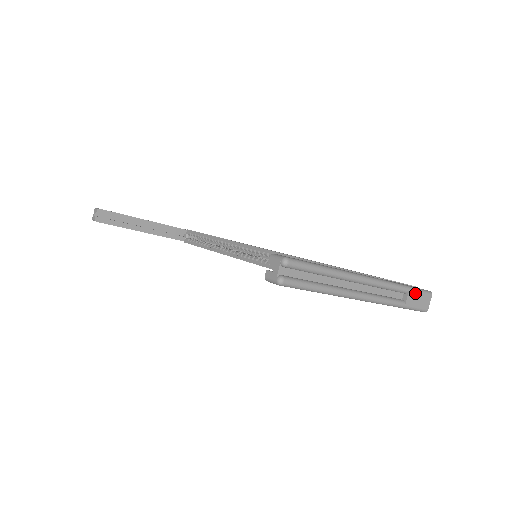
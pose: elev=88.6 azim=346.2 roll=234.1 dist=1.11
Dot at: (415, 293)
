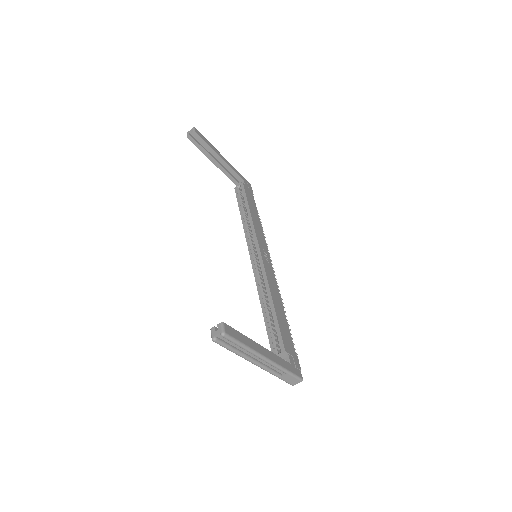
Dot at: (291, 376)
